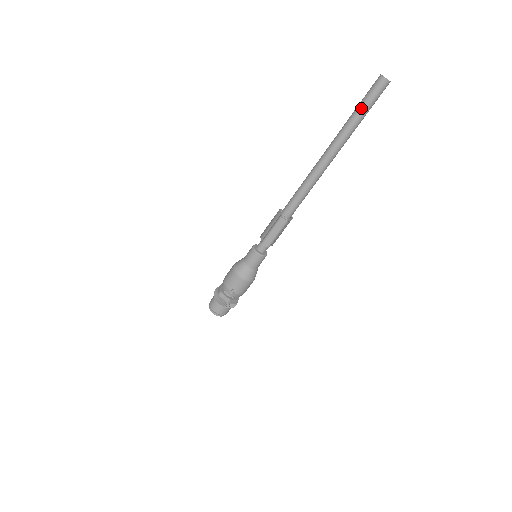
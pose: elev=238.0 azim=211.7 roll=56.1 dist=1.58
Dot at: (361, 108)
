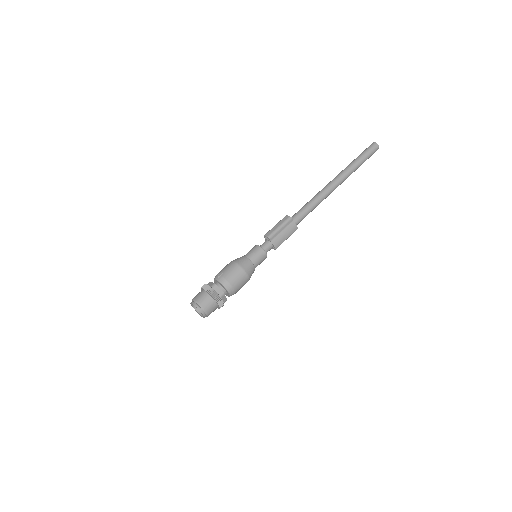
Dot at: (358, 157)
